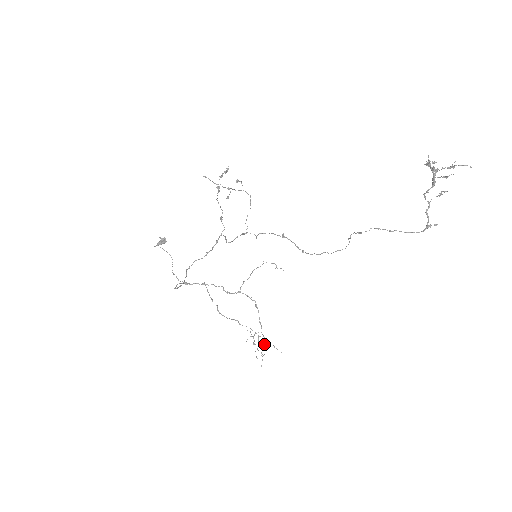
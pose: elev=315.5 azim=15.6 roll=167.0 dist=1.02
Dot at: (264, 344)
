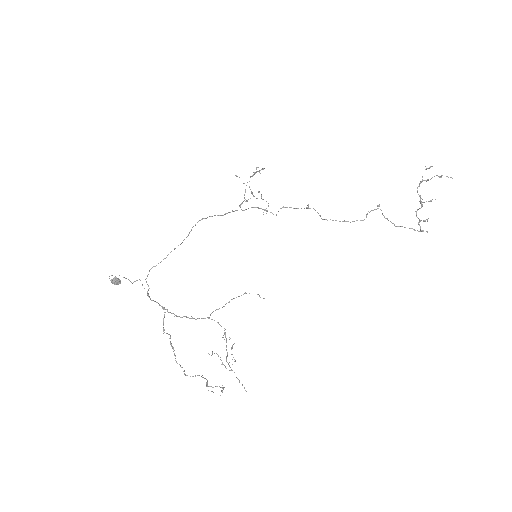
Dot at: (235, 360)
